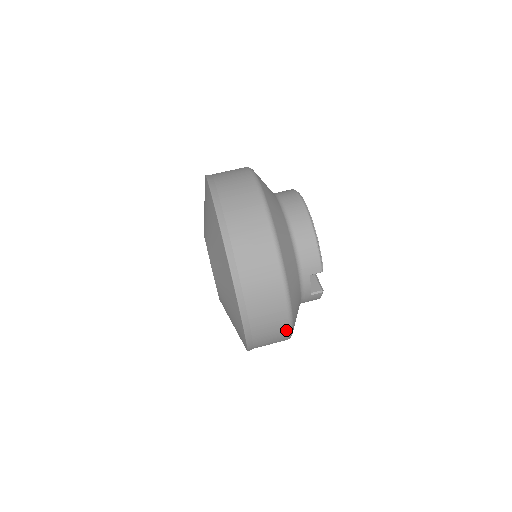
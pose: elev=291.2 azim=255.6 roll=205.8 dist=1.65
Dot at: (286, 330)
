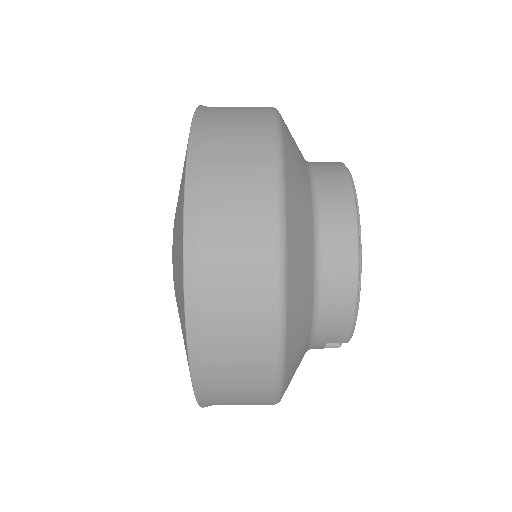
Dot at: occluded
